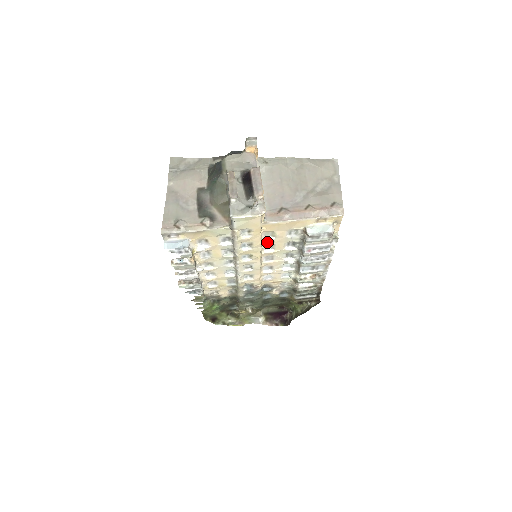
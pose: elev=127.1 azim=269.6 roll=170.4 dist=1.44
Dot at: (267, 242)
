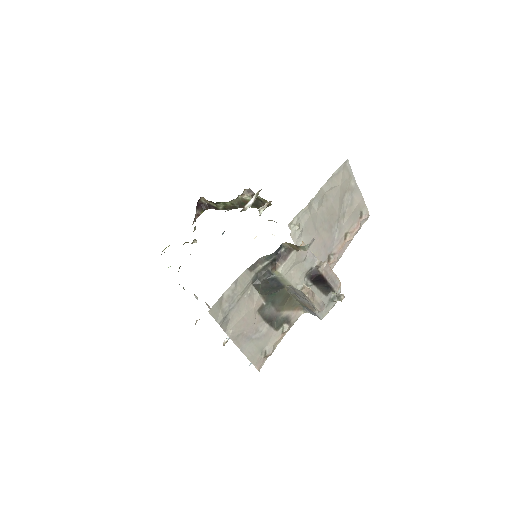
Dot at: occluded
